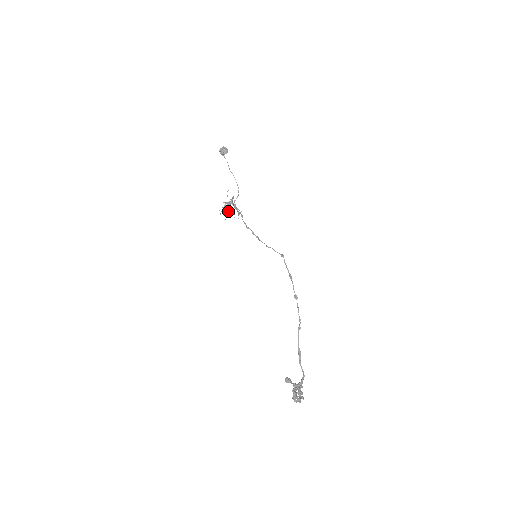
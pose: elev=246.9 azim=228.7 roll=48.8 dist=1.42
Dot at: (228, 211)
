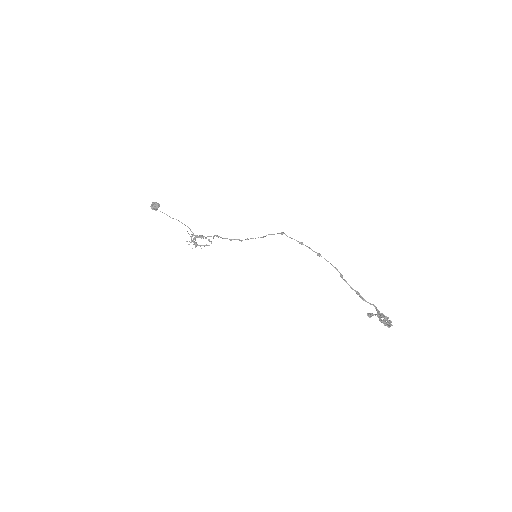
Dot at: (199, 245)
